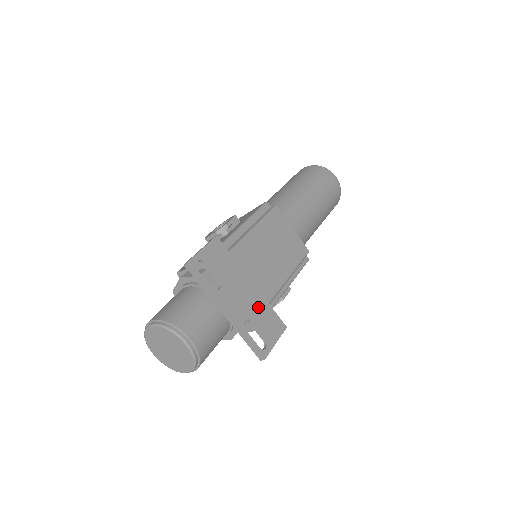
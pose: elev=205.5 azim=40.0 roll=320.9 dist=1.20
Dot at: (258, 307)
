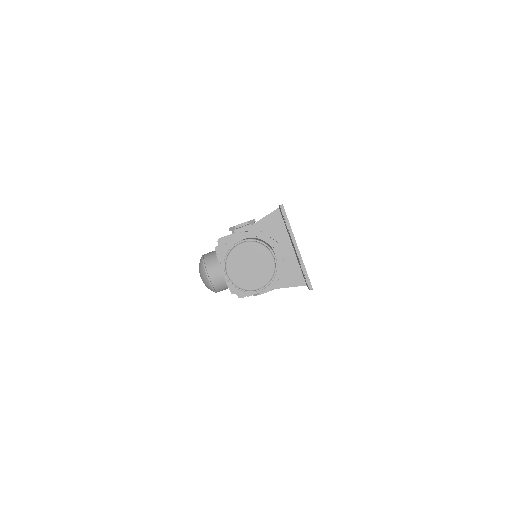
Dot at: occluded
